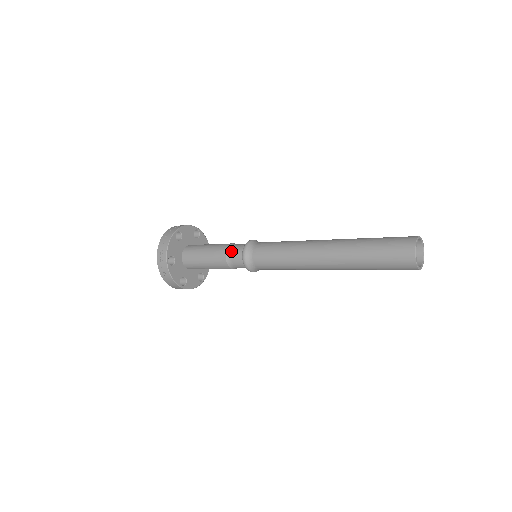
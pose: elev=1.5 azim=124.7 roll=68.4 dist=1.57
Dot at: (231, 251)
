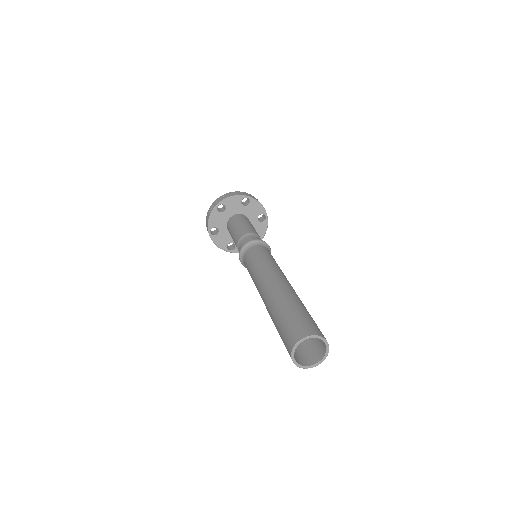
Dot at: (239, 244)
